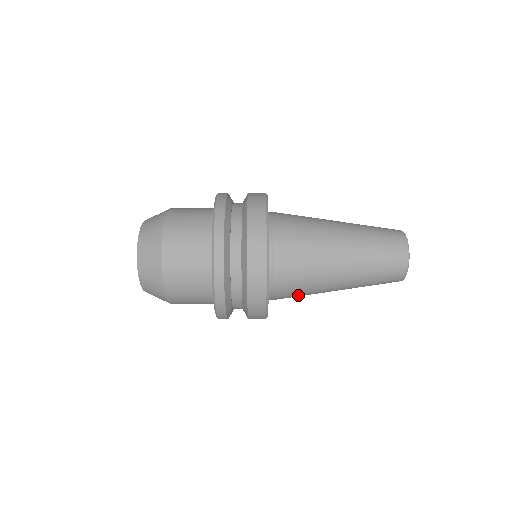
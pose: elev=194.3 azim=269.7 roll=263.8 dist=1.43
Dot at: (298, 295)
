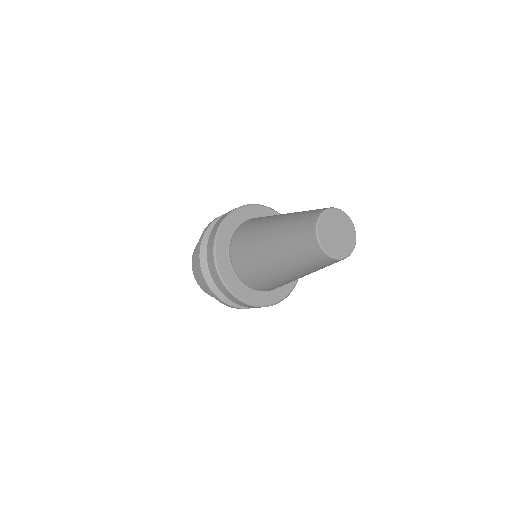
Dot at: occluded
